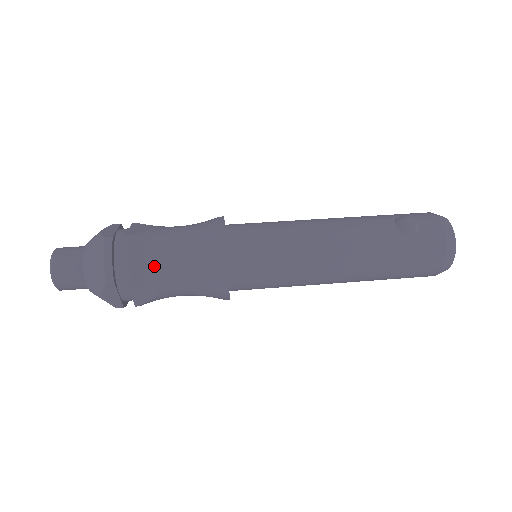
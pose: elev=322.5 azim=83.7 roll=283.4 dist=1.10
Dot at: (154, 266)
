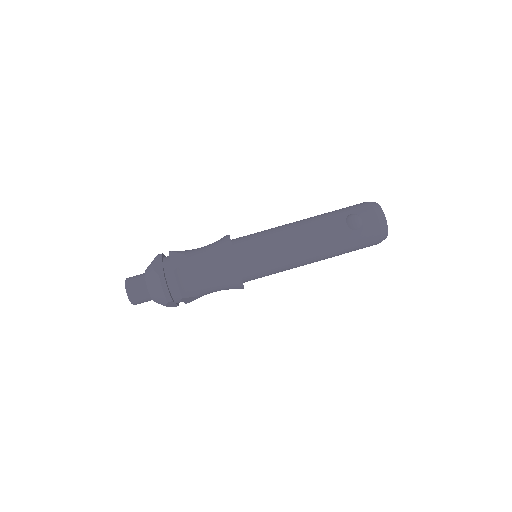
Dot at: (195, 286)
